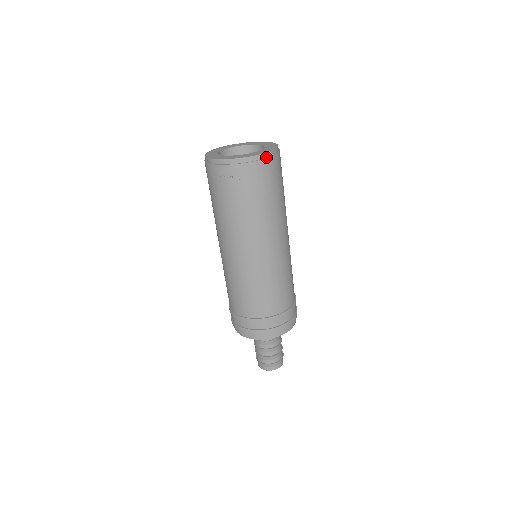
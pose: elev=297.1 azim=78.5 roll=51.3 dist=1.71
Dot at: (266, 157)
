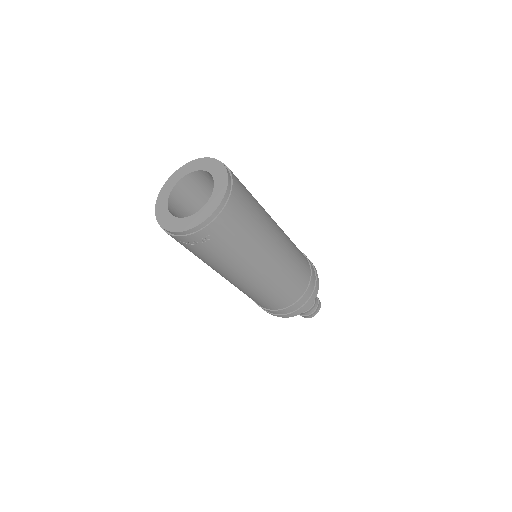
Dot at: (225, 203)
